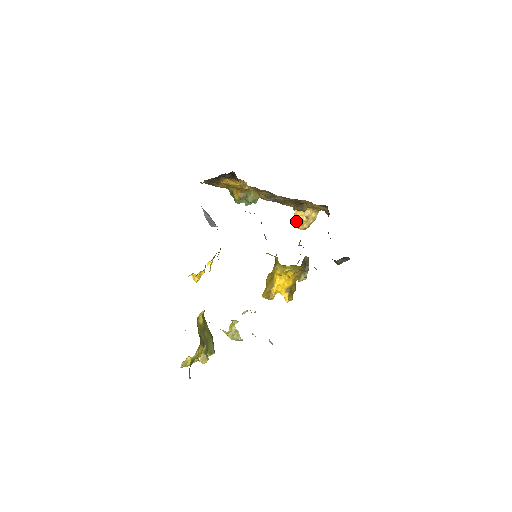
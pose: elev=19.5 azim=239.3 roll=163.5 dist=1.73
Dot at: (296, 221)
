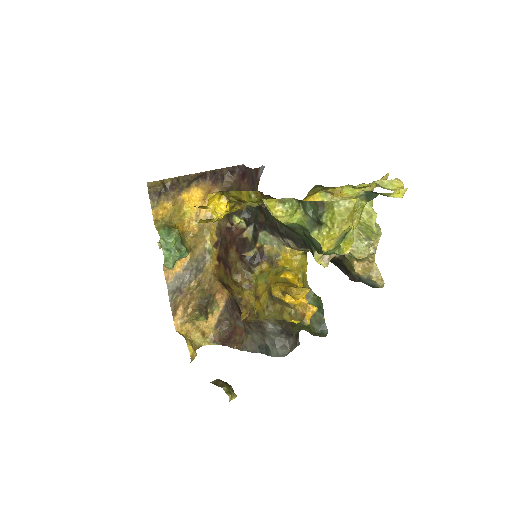
Dot at: (186, 338)
